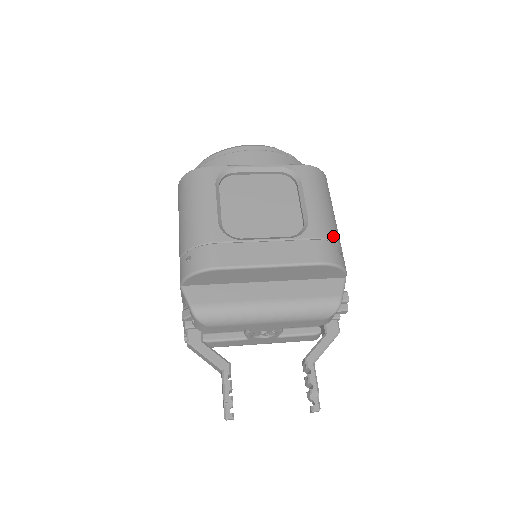
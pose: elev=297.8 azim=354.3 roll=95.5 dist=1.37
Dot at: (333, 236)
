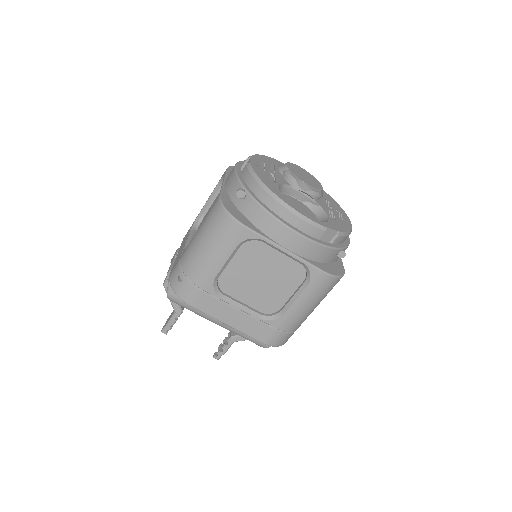
Dot at: (293, 329)
